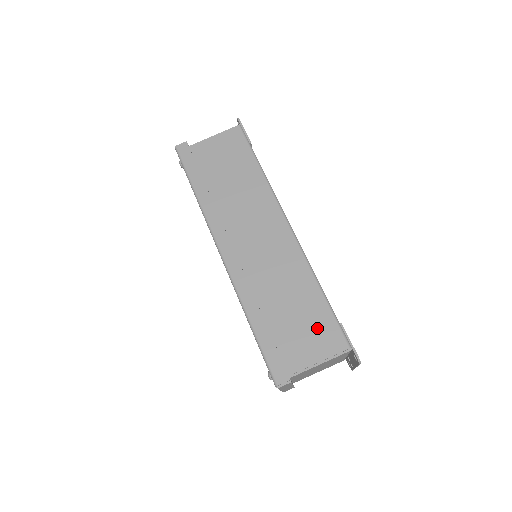
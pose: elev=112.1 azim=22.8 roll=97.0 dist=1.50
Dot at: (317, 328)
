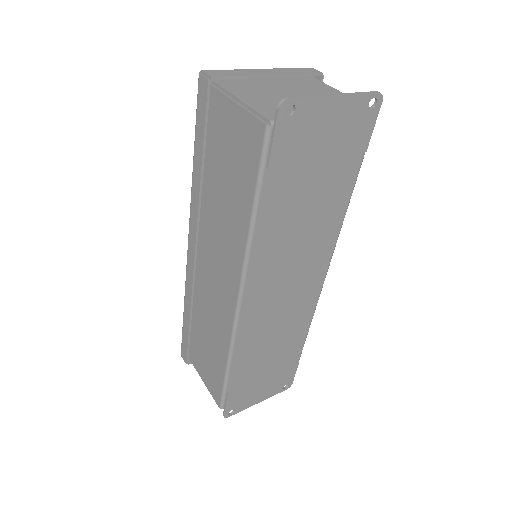
Dot at: (212, 373)
